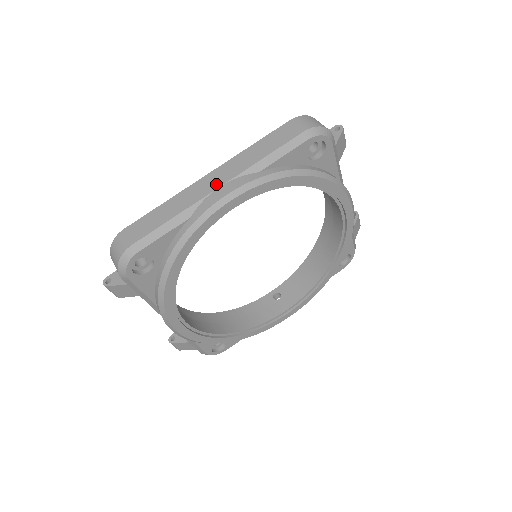
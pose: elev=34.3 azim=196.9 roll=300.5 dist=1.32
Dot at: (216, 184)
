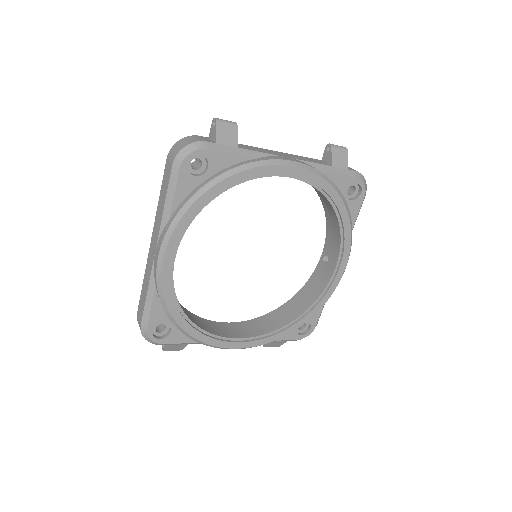
Dot at: (154, 250)
